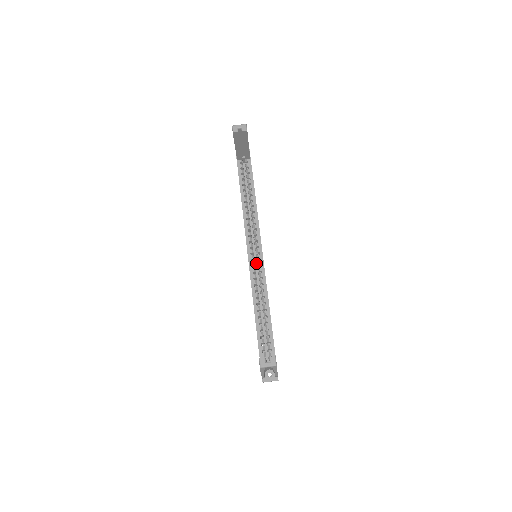
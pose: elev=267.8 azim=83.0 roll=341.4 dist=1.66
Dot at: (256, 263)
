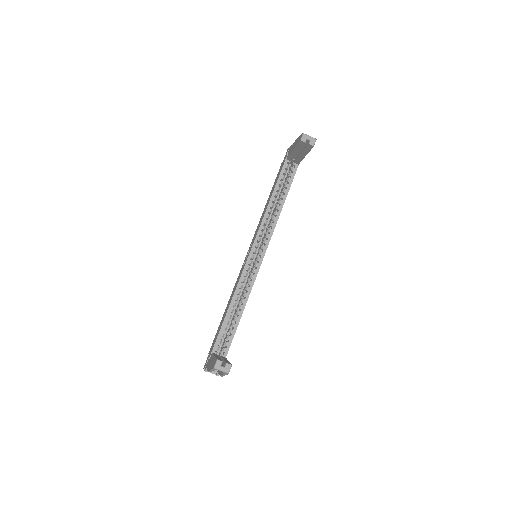
Dot at: occluded
